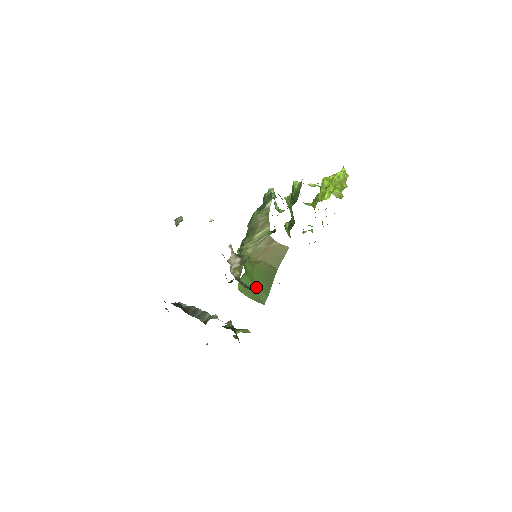
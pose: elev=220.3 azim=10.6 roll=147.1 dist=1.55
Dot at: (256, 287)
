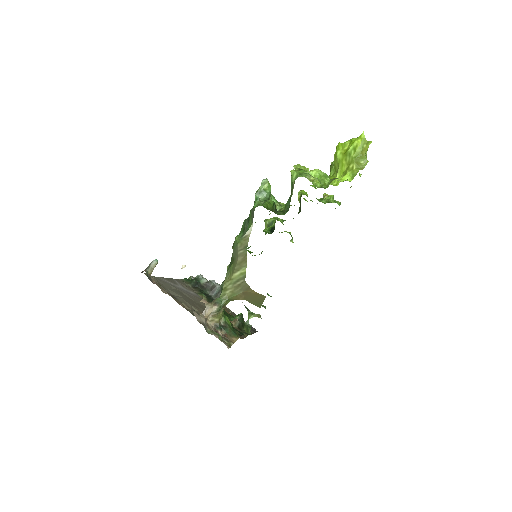
Dot at: occluded
